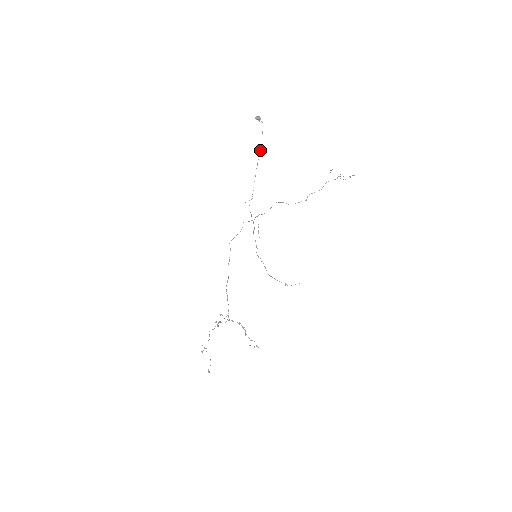
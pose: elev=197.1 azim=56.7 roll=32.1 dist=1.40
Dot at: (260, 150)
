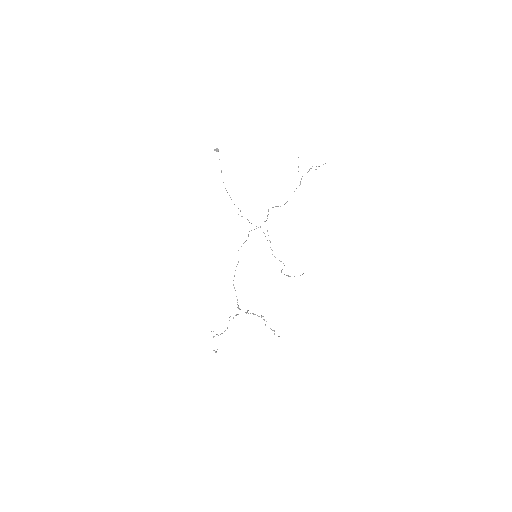
Dot at: (221, 172)
